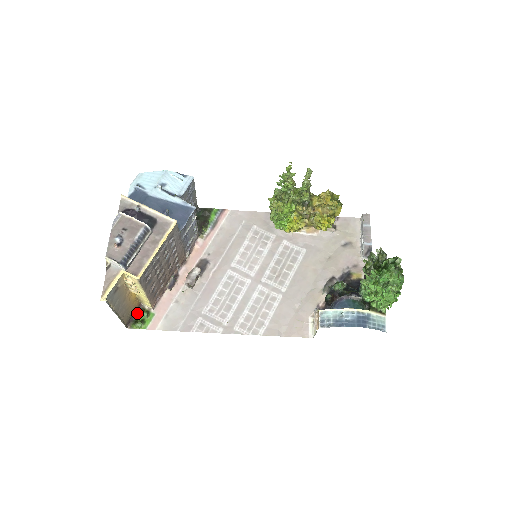
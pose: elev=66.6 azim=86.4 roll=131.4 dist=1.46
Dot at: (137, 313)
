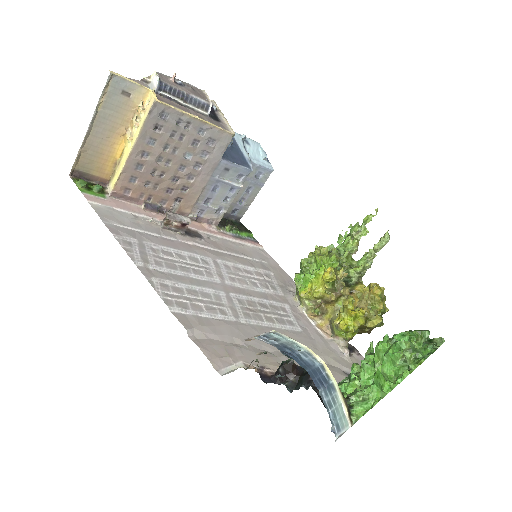
Dot at: (94, 183)
